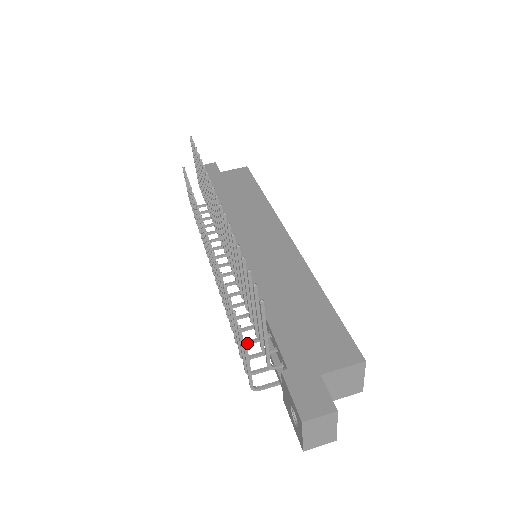
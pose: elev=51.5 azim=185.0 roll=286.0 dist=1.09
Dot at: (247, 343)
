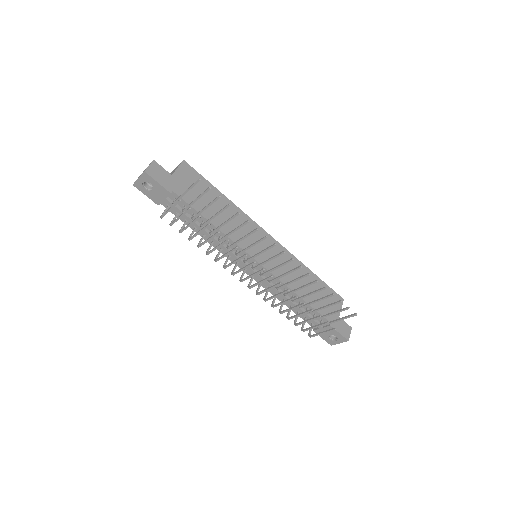
Dot at: occluded
